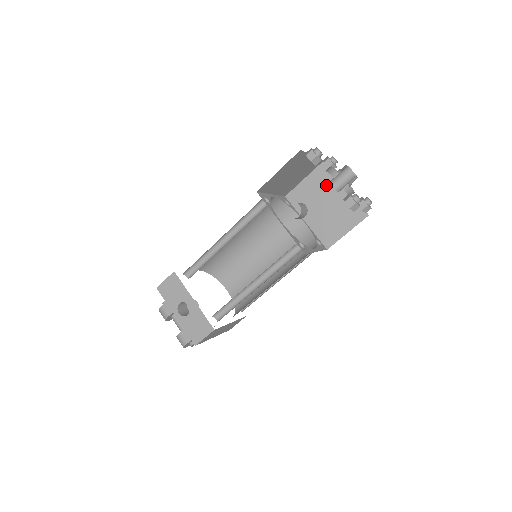
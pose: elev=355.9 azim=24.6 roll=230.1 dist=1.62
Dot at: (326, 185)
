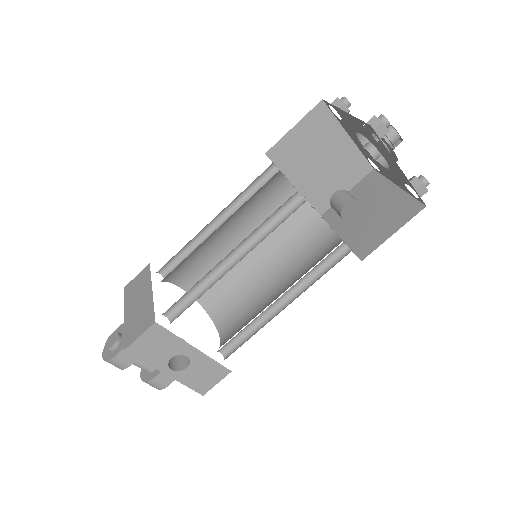
Dot at: (324, 134)
